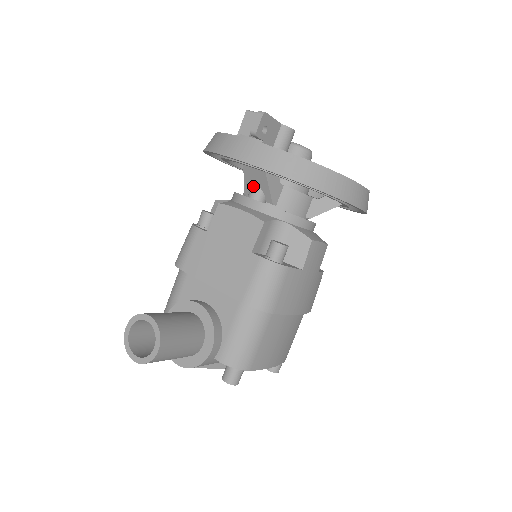
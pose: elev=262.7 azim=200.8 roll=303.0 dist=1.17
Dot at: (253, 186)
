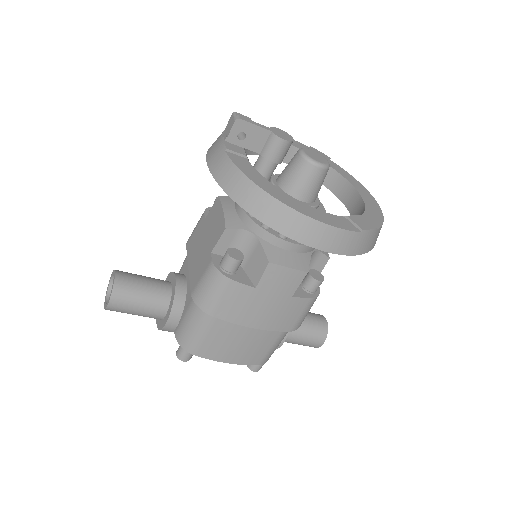
Dot at: occluded
